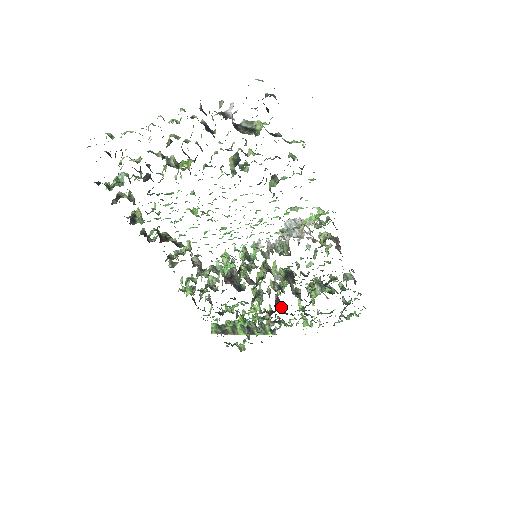
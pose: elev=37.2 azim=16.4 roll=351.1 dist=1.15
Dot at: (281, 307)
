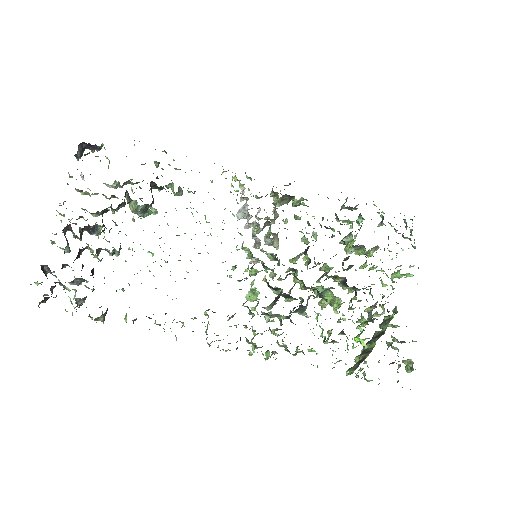
Dot at: (357, 284)
